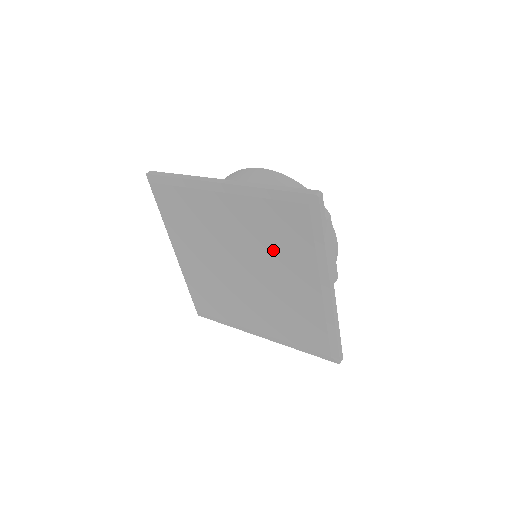
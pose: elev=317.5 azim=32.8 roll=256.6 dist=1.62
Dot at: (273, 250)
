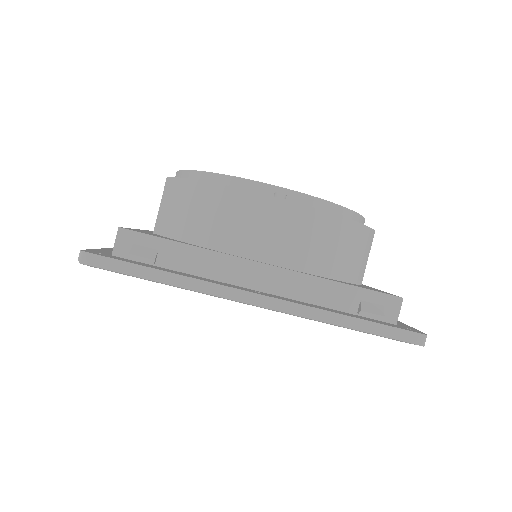
Dot at: occluded
